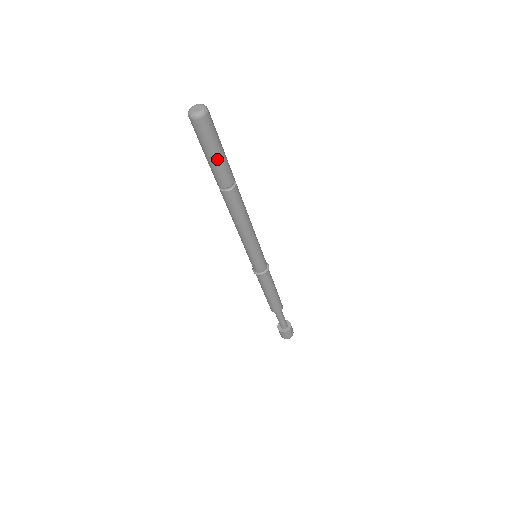
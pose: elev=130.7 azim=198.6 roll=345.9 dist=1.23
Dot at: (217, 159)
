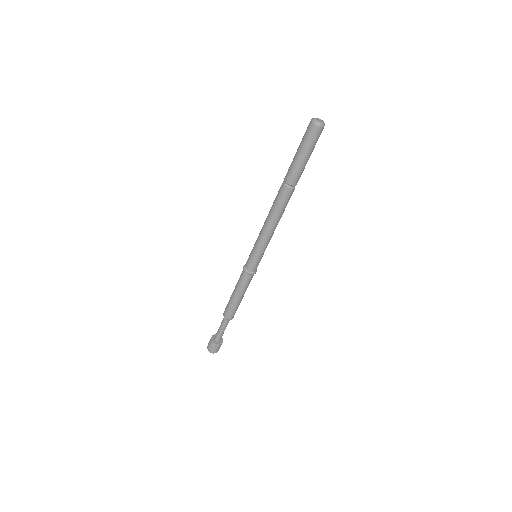
Dot at: (299, 159)
